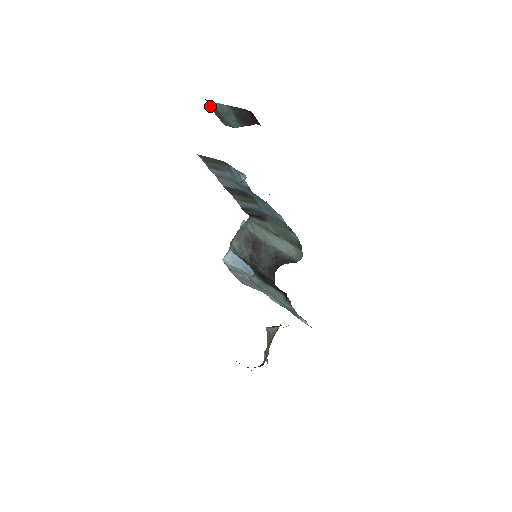
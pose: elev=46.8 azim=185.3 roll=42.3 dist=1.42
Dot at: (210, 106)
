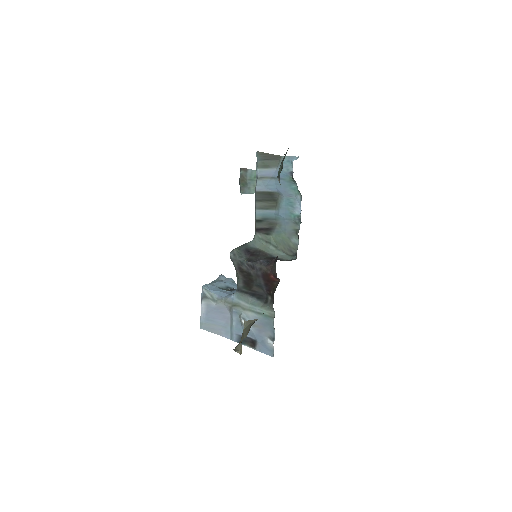
Dot at: (241, 174)
